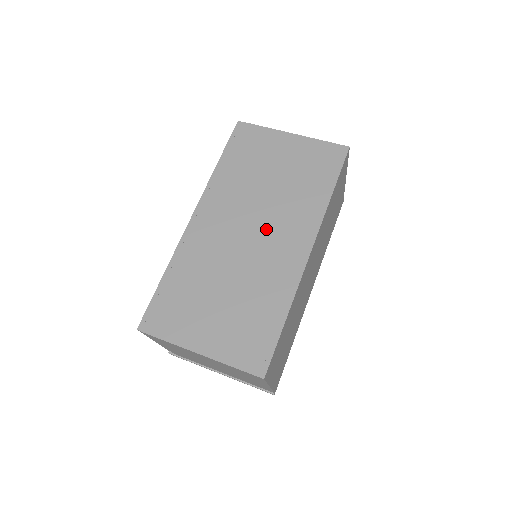
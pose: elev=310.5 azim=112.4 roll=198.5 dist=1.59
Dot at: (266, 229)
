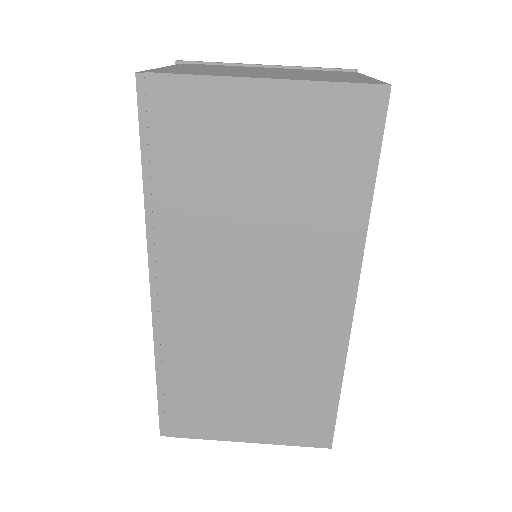
Dot at: (276, 285)
